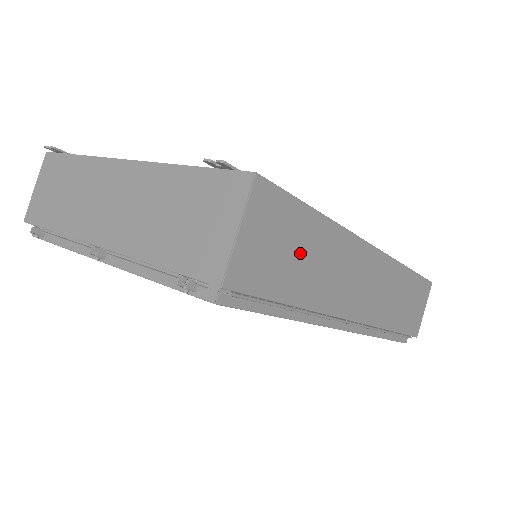
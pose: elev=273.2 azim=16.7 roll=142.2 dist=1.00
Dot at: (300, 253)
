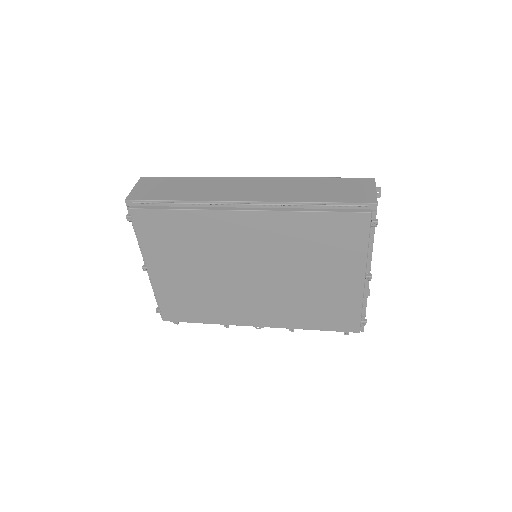
Dot at: (175, 188)
